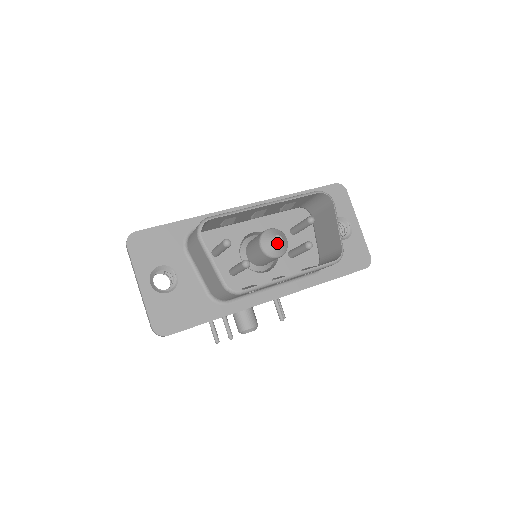
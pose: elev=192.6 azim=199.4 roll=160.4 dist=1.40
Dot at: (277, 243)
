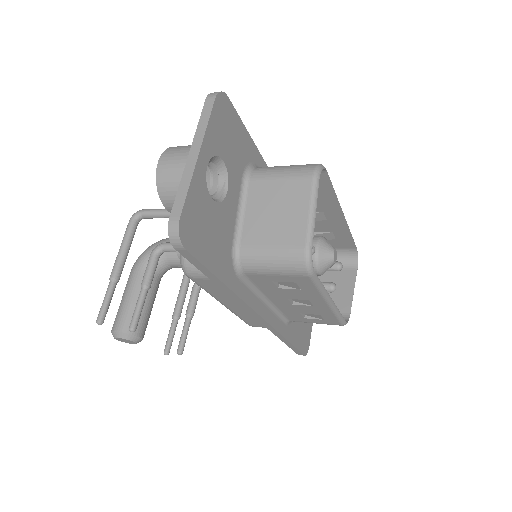
Dot at: (334, 258)
